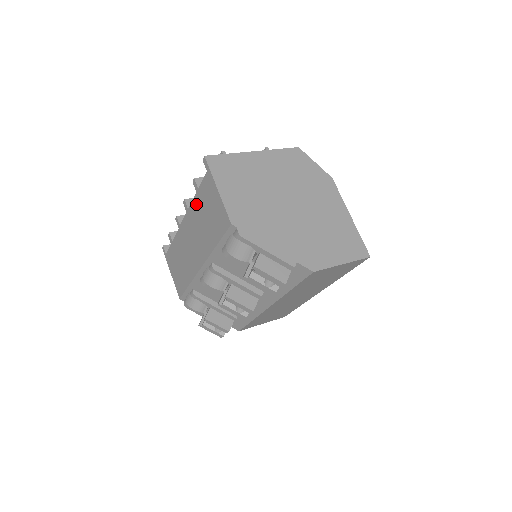
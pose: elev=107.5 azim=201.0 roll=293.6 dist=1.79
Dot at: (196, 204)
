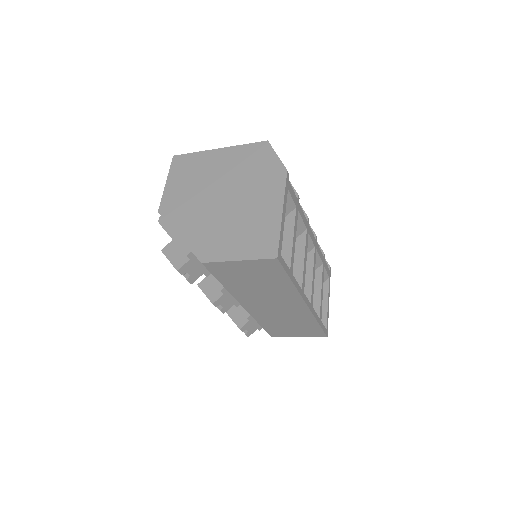
Dot at: occluded
